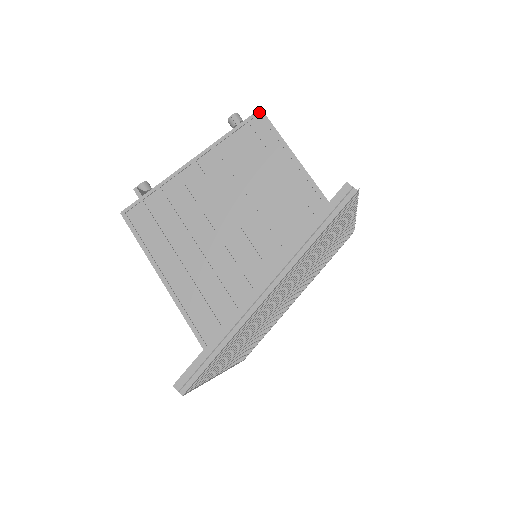
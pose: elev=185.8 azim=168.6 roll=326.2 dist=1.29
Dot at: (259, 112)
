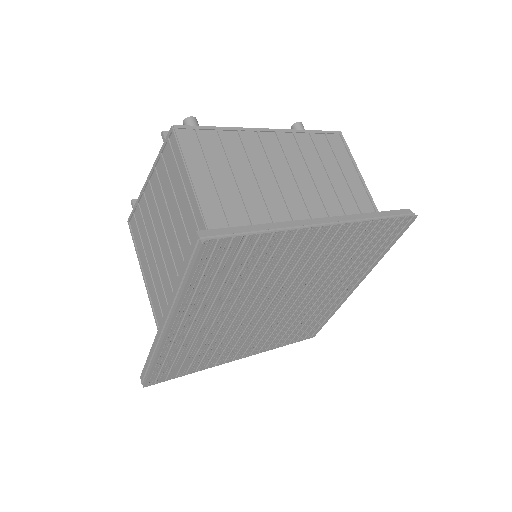
Dot at: (171, 130)
